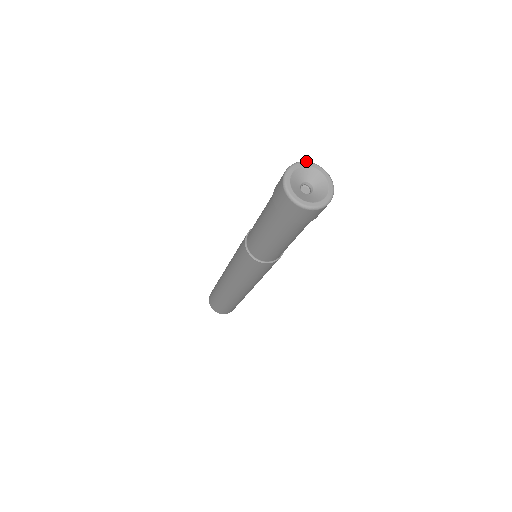
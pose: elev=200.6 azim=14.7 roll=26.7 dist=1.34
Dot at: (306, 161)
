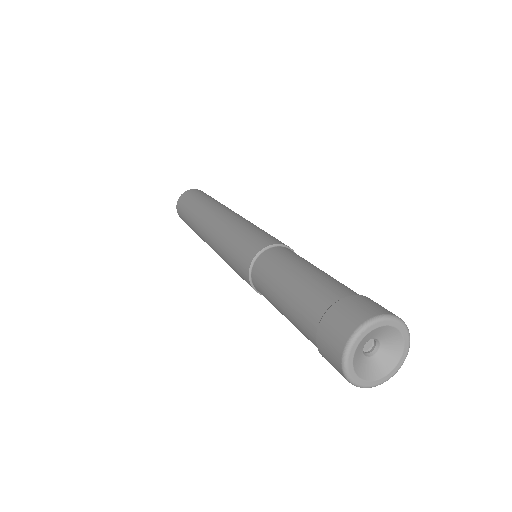
Dot at: (364, 326)
